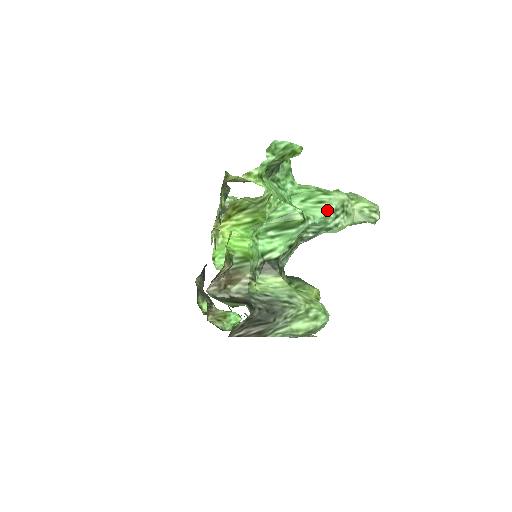
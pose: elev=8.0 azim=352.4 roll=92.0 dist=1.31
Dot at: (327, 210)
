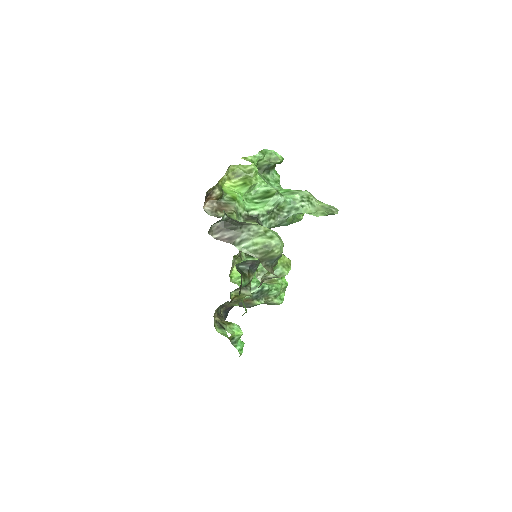
Dot at: (296, 194)
